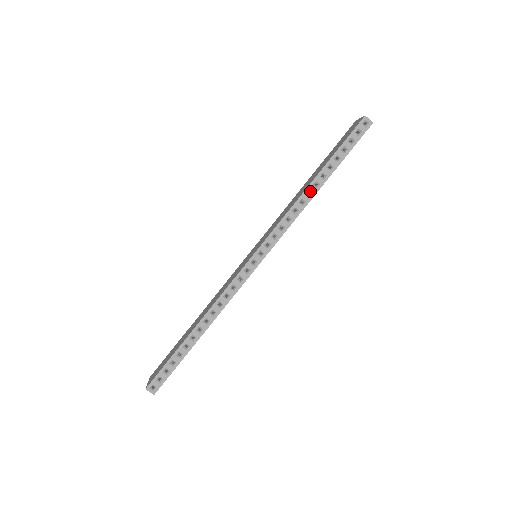
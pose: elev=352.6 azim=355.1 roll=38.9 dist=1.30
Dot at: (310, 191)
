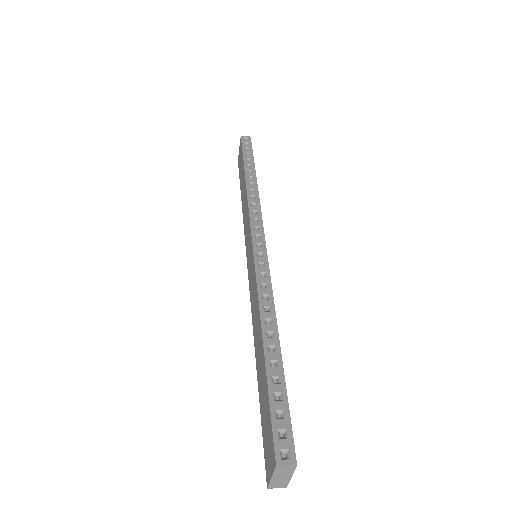
Dot at: (250, 182)
